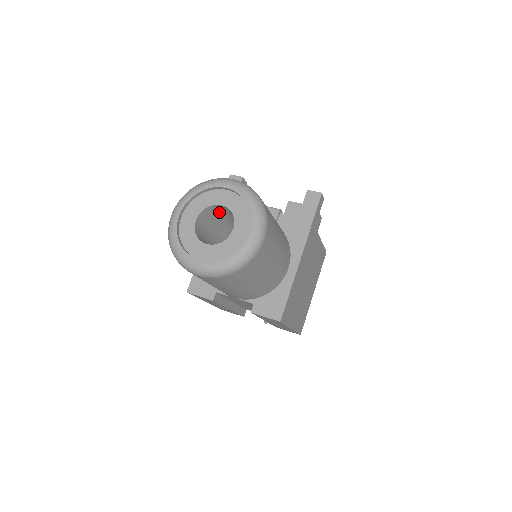
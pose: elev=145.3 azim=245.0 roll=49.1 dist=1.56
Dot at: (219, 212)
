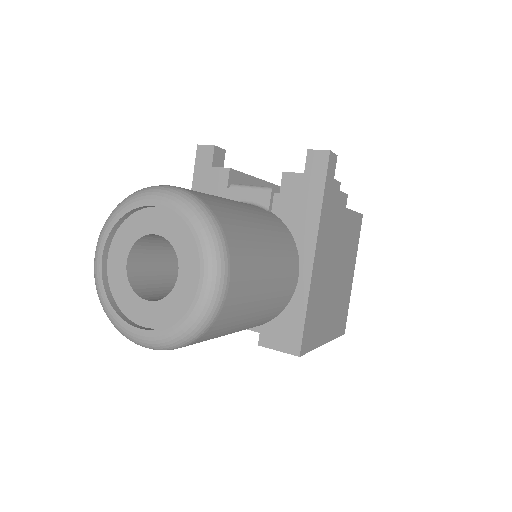
Dot at: (163, 237)
